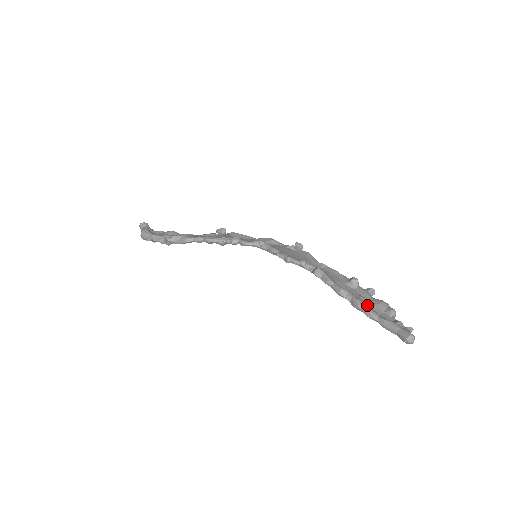
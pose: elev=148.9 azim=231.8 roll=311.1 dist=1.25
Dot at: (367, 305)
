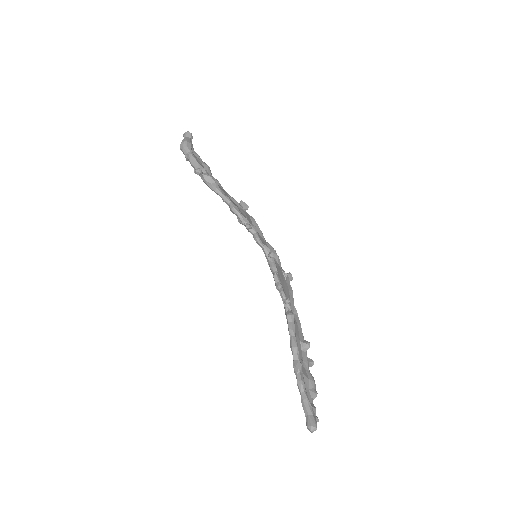
Dot at: (303, 374)
